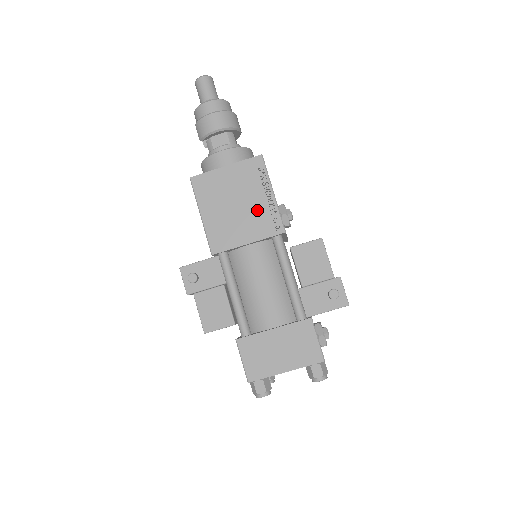
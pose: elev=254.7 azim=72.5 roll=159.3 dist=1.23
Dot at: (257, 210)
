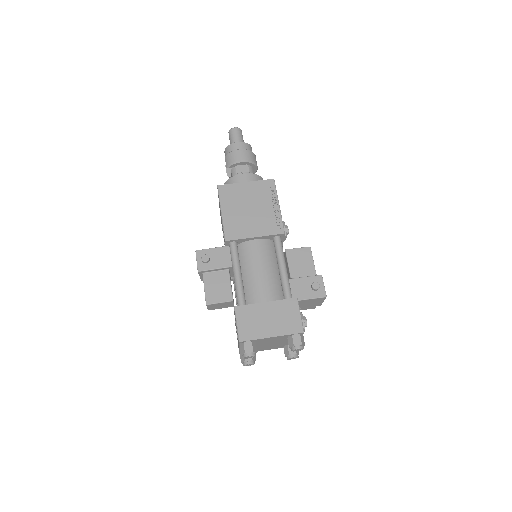
Dot at: (265, 215)
